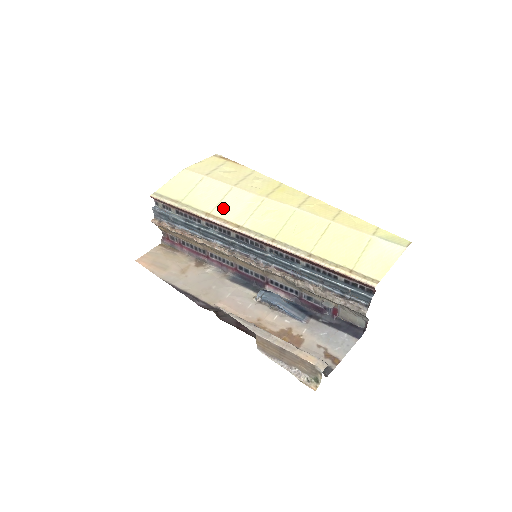
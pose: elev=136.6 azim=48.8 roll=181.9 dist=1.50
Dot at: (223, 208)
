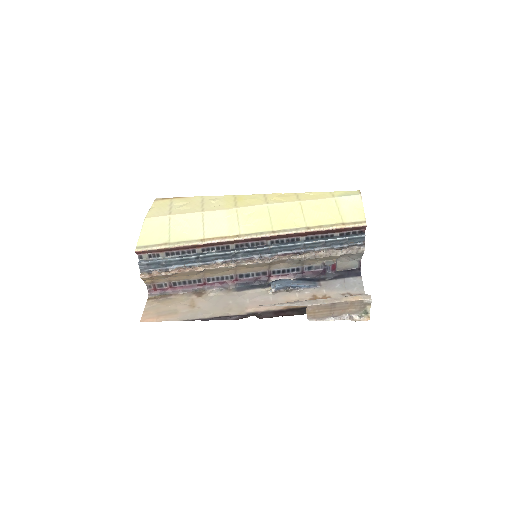
Dot at: (211, 230)
